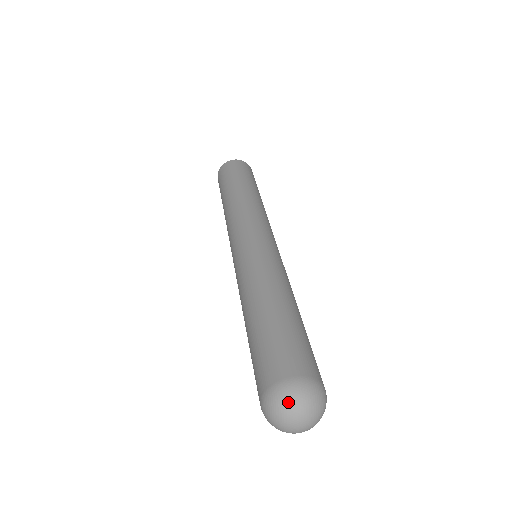
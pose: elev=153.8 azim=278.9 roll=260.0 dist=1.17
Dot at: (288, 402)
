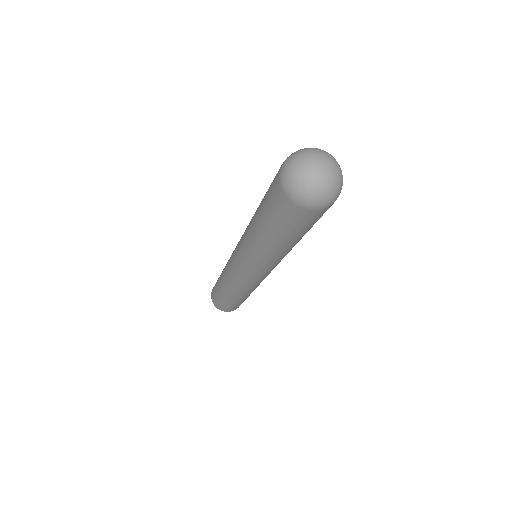
Dot at: (302, 150)
